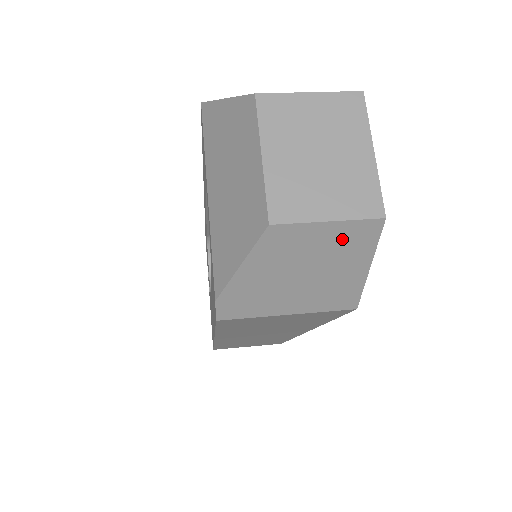
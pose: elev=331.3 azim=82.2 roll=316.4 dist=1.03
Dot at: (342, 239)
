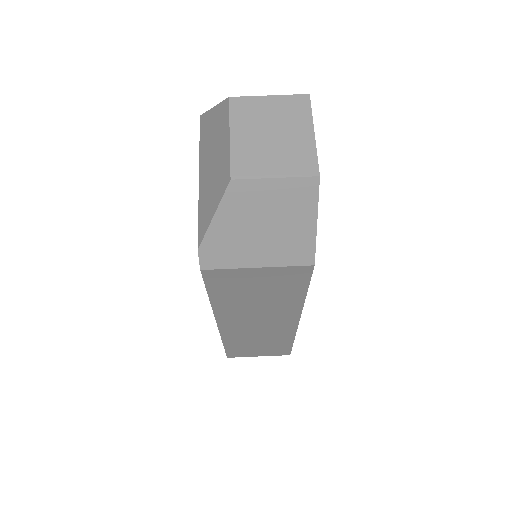
Dot at: (289, 194)
